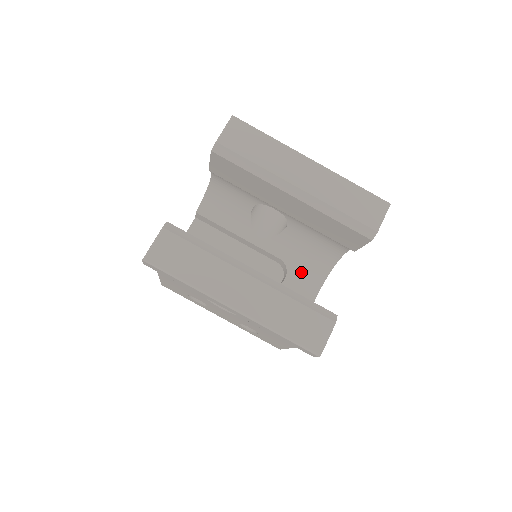
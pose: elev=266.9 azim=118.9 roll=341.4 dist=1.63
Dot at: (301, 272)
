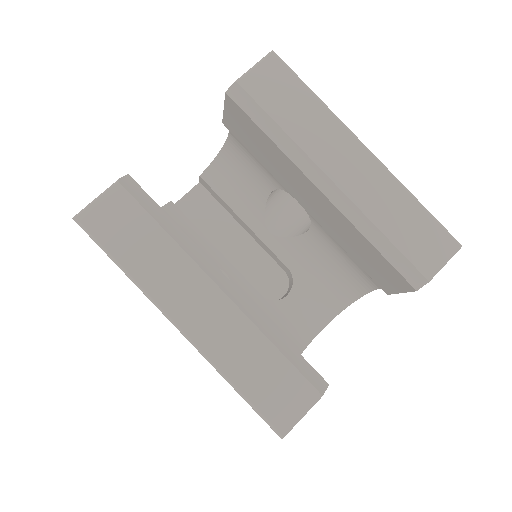
Dot at: (310, 294)
